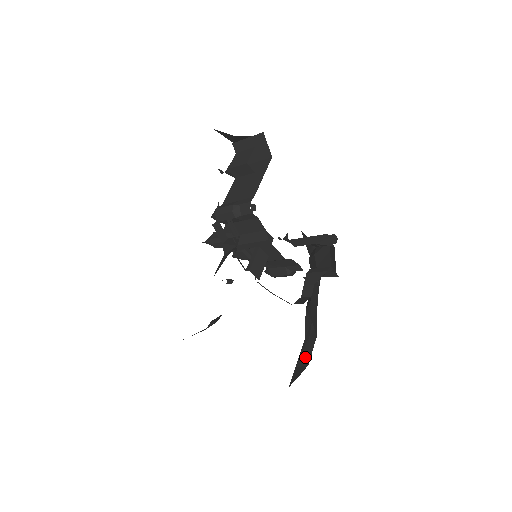
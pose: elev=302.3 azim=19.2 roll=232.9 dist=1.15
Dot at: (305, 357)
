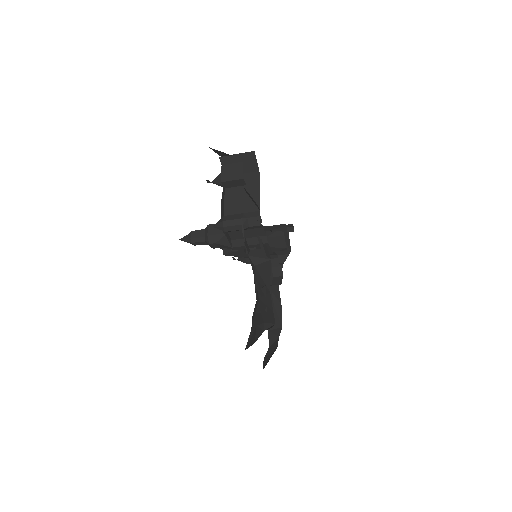
Dot at: (276, 321)
